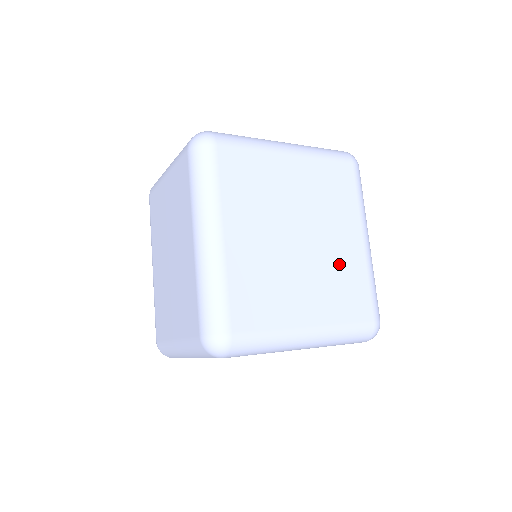
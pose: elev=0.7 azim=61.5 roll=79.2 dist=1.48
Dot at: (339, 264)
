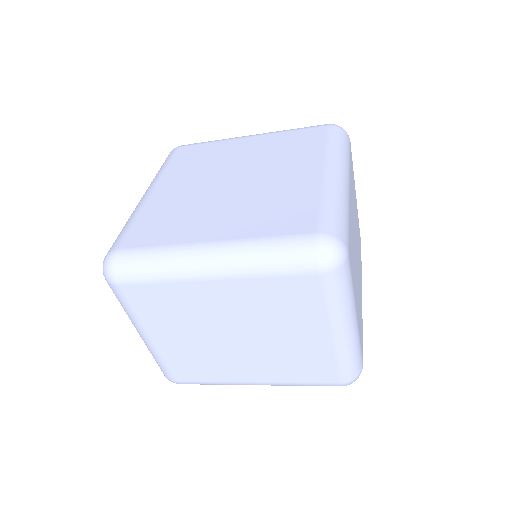
Dot at: (277, 192)
